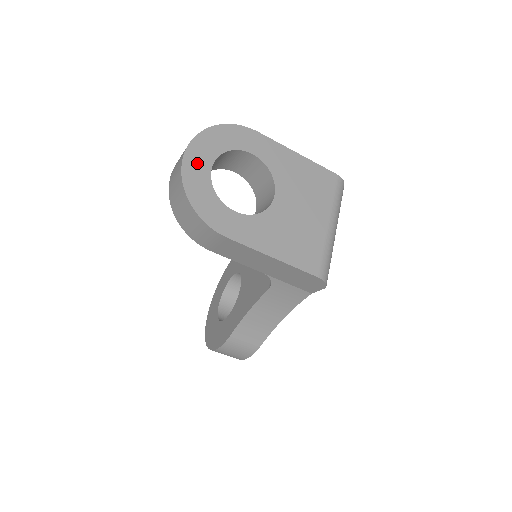
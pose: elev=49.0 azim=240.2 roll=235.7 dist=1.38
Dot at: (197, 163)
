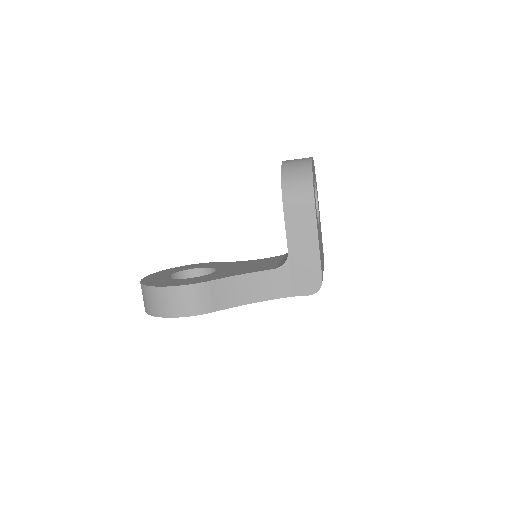
Dot at: (313, 167)
